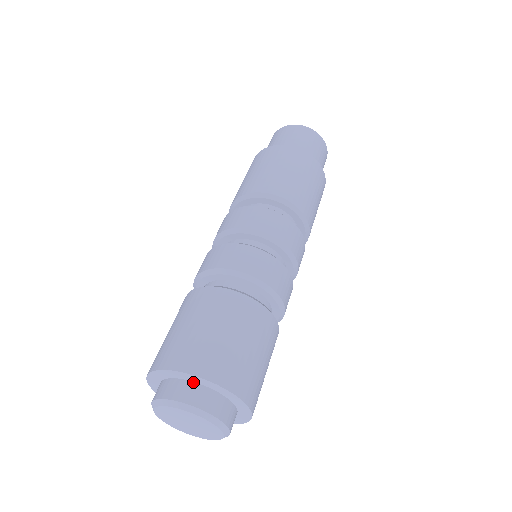
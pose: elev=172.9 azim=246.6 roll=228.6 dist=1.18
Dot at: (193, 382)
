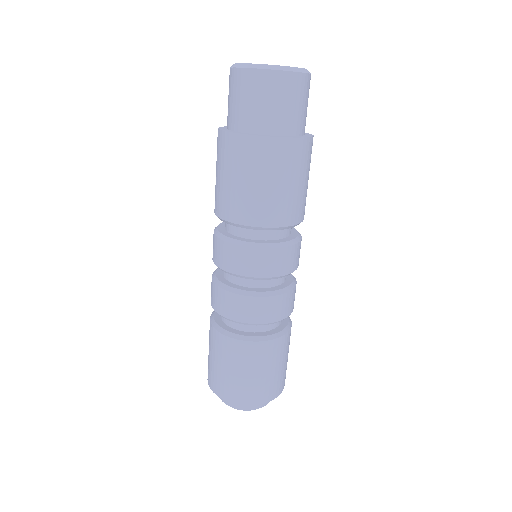
Dot at: occluded
